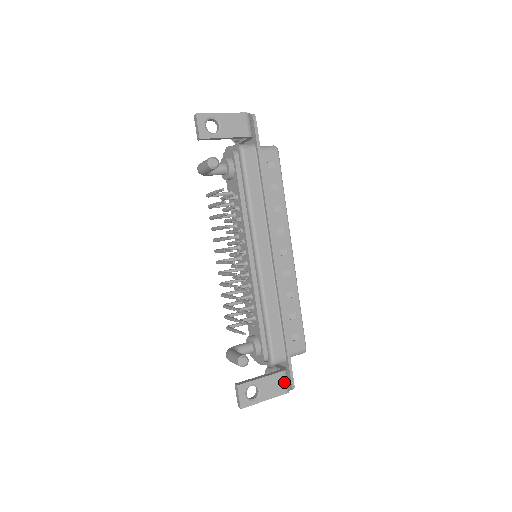
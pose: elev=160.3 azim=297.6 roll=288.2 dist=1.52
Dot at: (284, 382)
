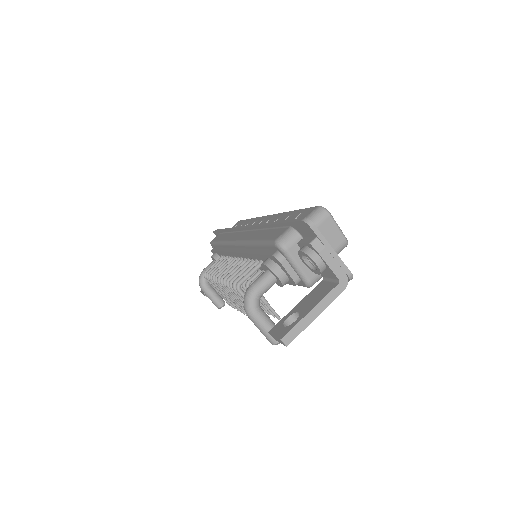
Dot at: occluded
